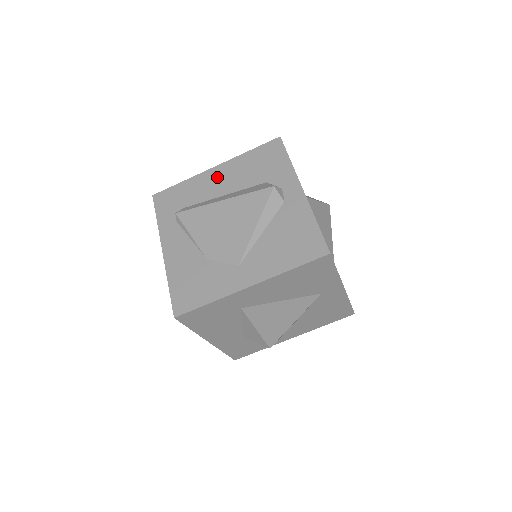
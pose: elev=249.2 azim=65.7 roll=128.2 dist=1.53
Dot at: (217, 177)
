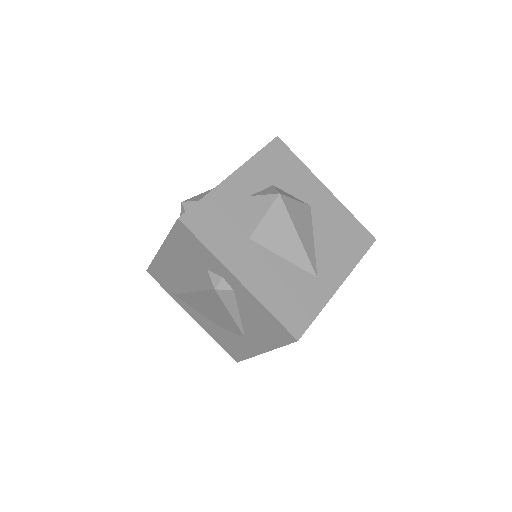
Dot at: (170, 260)
